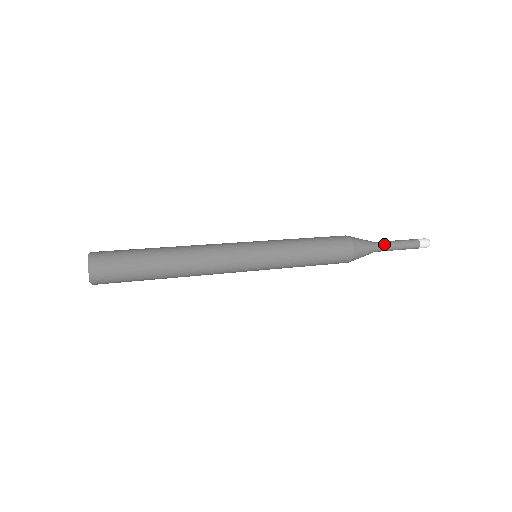
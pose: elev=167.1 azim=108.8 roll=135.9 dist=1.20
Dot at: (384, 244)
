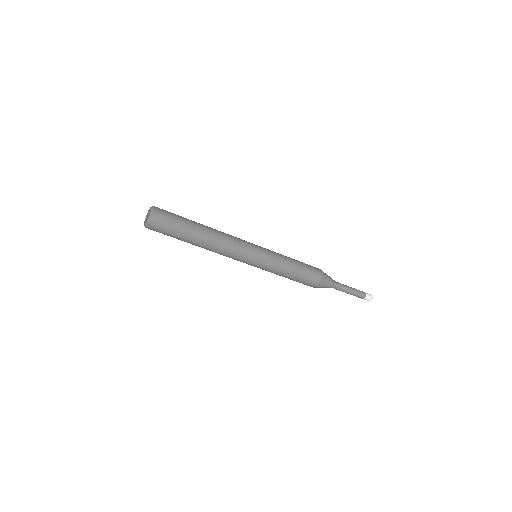
Dot at: (342, 285)
